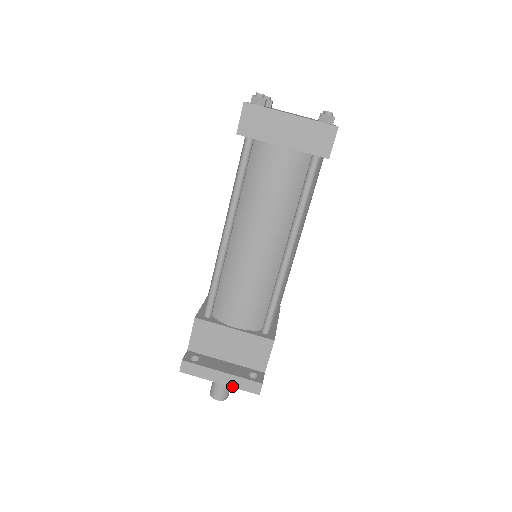
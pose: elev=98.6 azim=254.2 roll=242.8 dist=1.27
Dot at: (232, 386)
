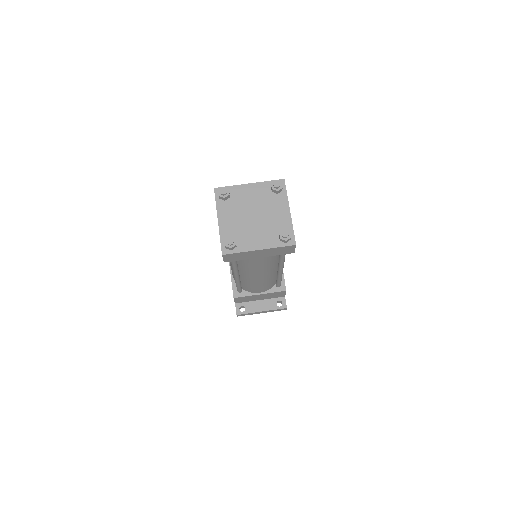
Dot at: occluded
